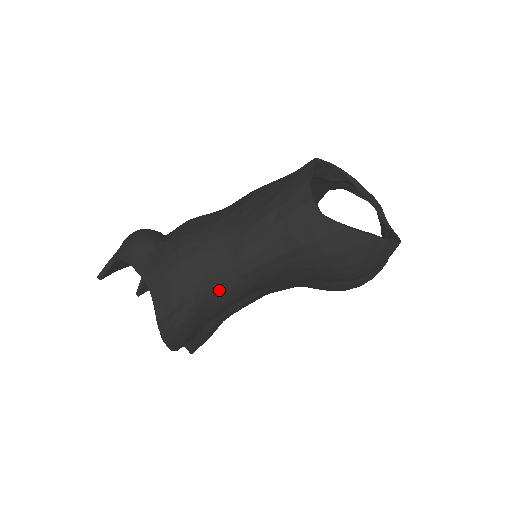
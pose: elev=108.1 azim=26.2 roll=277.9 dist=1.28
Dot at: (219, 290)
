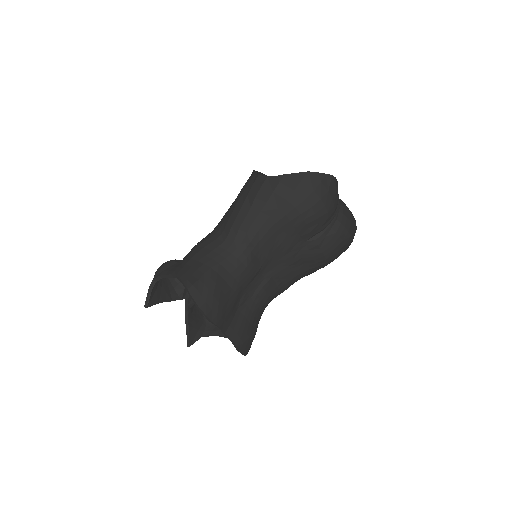
Dot at: (228, 263)
